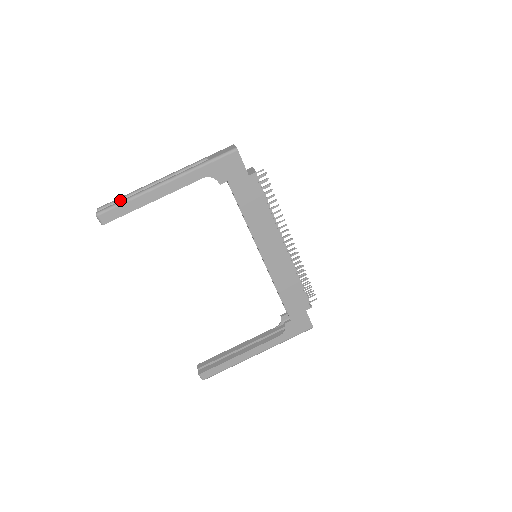
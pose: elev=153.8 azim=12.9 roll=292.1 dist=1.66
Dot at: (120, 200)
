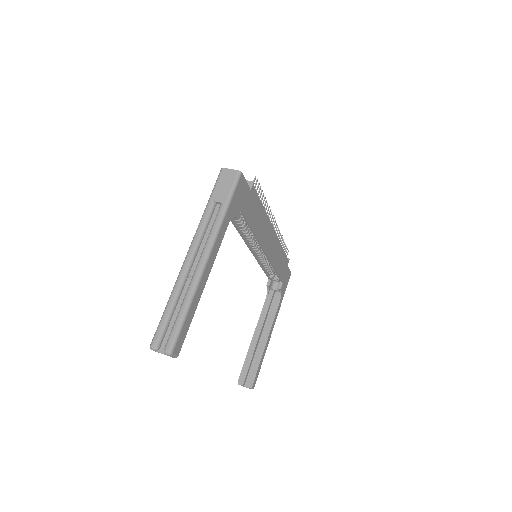
Dot at: (170, 317)
